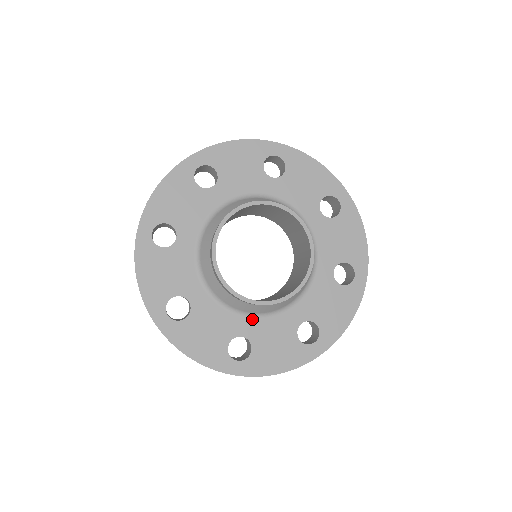
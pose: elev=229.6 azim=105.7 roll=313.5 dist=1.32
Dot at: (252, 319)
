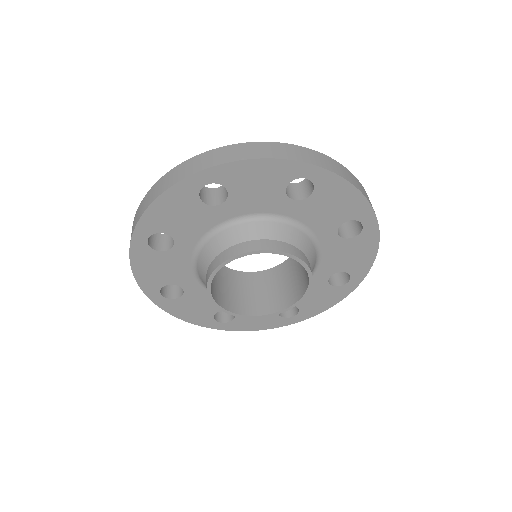
Dot at: occluded
